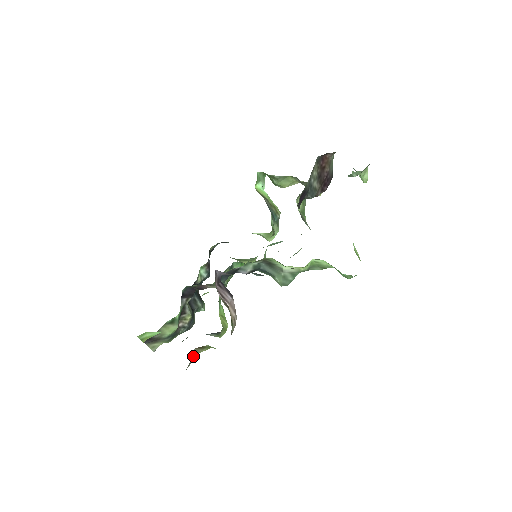
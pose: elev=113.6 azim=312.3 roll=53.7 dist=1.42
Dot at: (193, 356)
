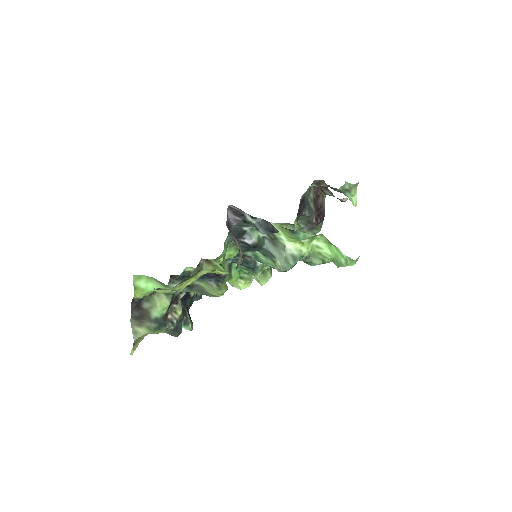
Dot at: (198, 266)
